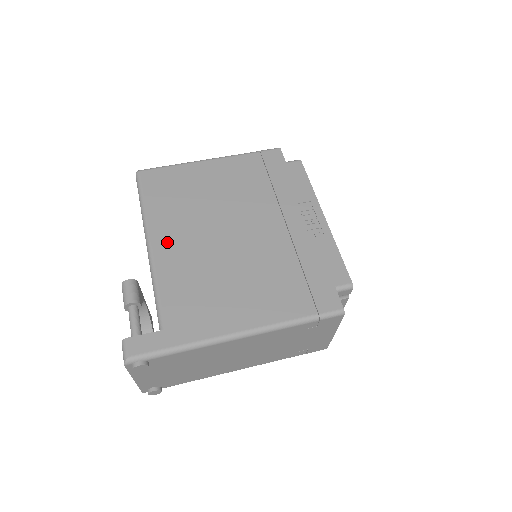
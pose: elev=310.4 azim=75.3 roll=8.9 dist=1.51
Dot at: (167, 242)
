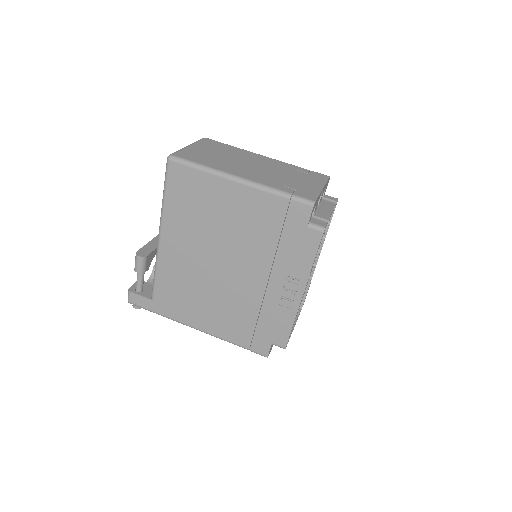
Dot at: (172, 244)
